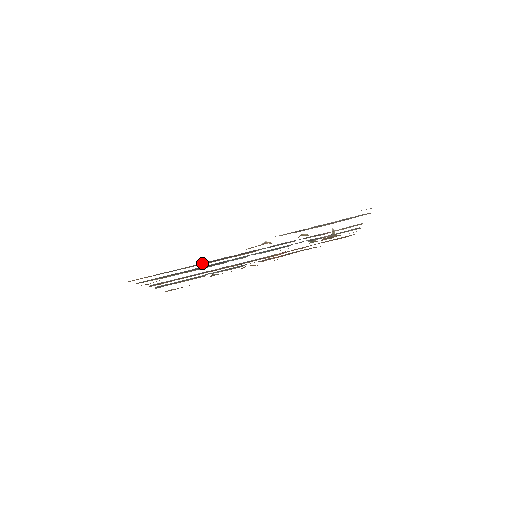
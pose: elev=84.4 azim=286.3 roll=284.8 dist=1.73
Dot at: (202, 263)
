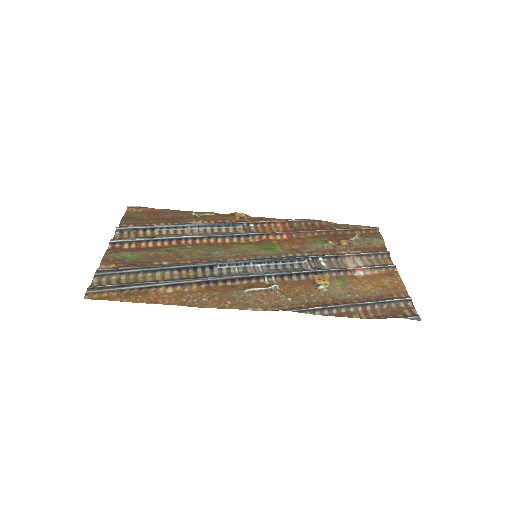
Dot at: (188, 281)
